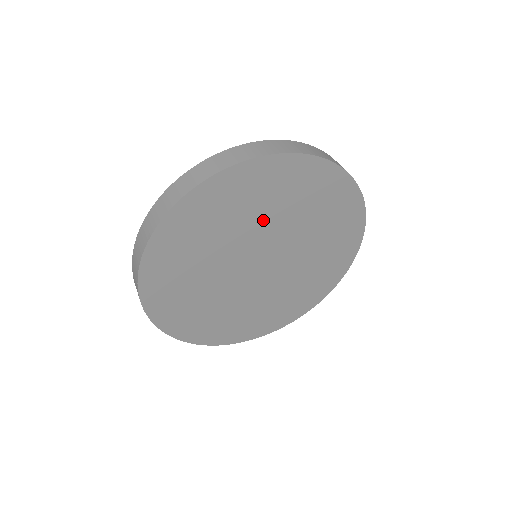
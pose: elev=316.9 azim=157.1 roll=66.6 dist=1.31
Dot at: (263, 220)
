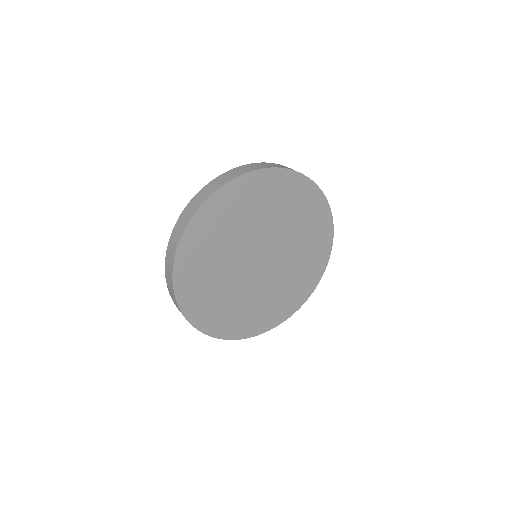
Dot at: (259, 222)
